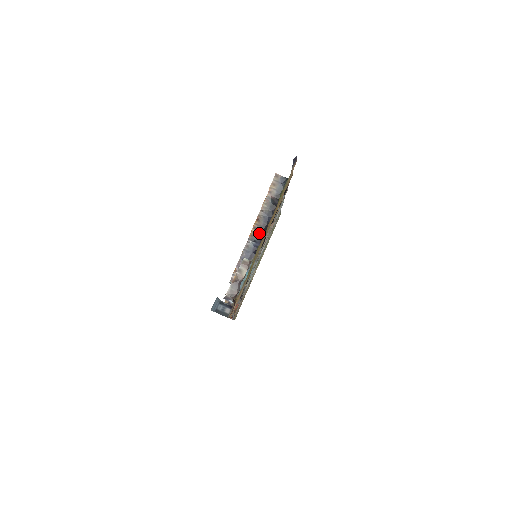
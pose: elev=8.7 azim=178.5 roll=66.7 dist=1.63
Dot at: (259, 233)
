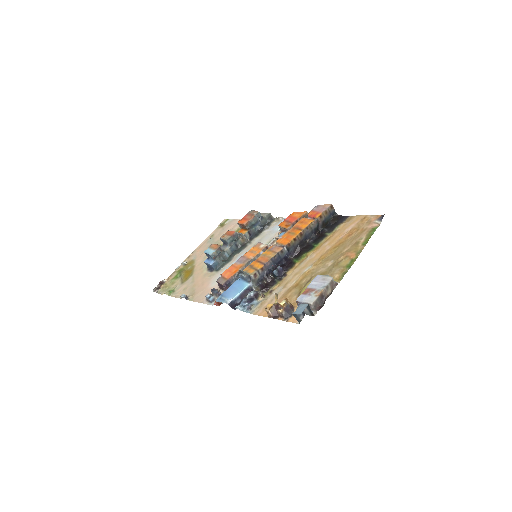
Dot at: (295, 246)
